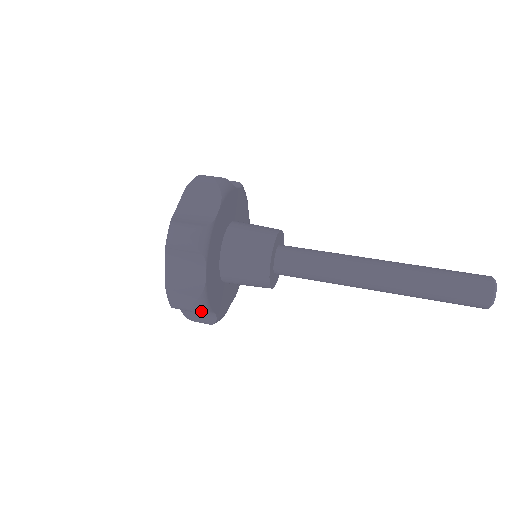
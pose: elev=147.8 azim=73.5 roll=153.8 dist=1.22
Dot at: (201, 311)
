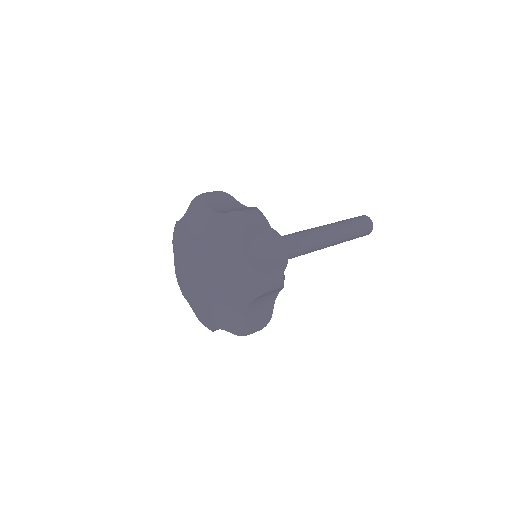
Dot at: occluded
